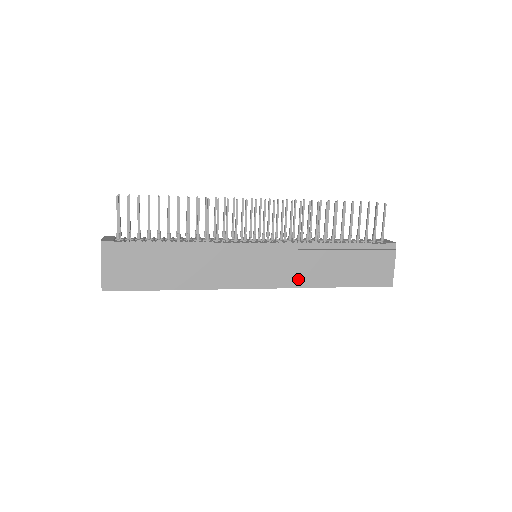
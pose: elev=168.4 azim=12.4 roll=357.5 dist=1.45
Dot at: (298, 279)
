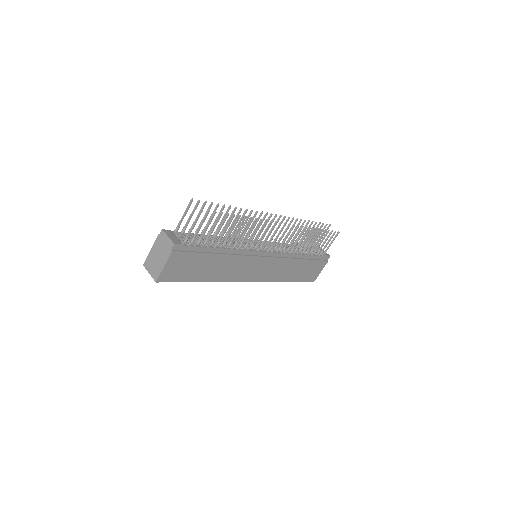
Dot at: (275, 276)
